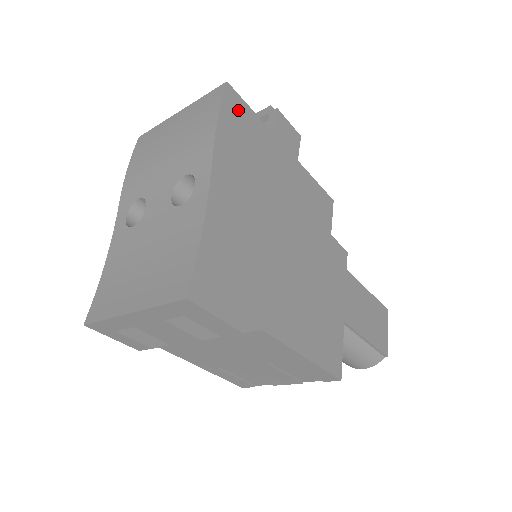
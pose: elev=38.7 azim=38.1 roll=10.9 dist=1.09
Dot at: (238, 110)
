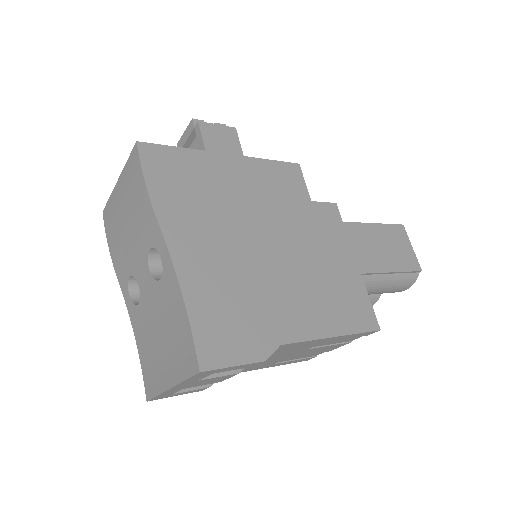
Dot at: (161, 160)
